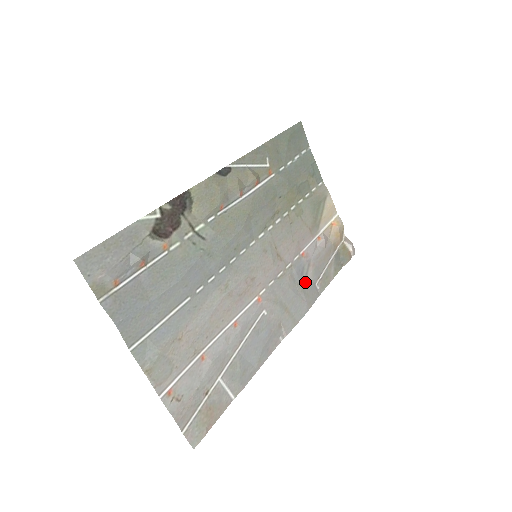
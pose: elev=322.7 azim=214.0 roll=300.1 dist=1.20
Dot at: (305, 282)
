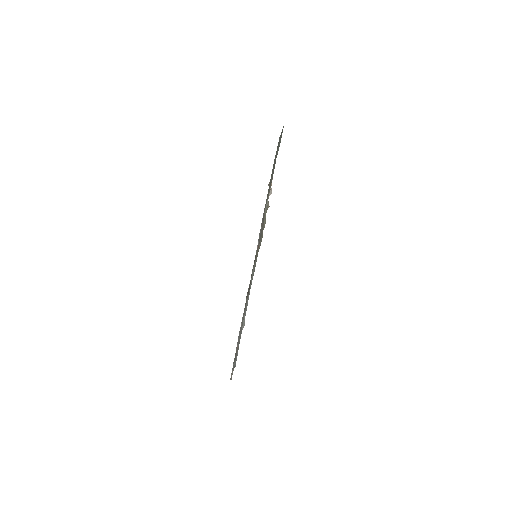
Dot at: occluded
